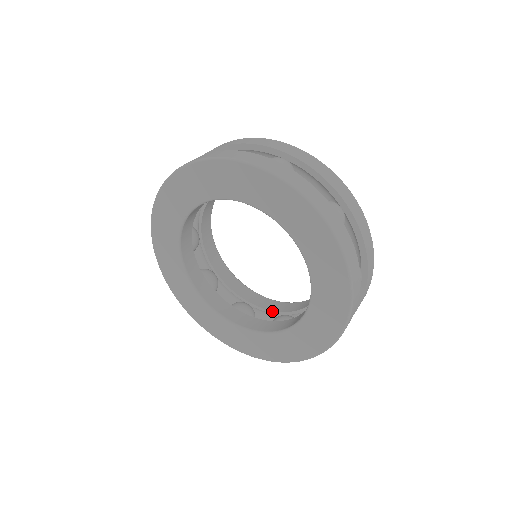
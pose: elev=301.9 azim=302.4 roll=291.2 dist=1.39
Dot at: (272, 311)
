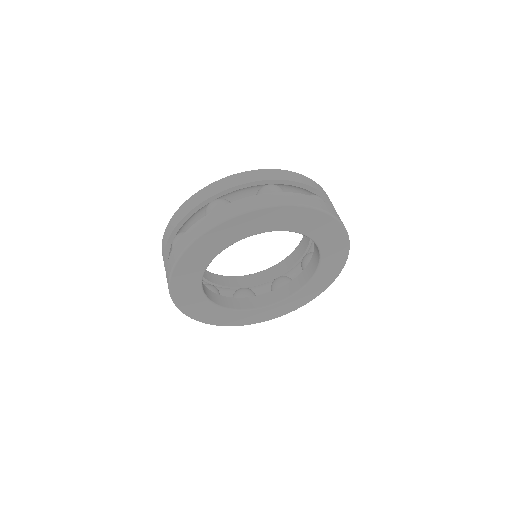
Dot at: (266, 281)
